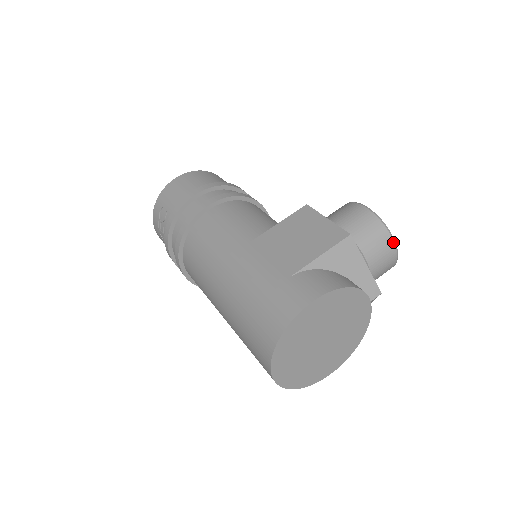
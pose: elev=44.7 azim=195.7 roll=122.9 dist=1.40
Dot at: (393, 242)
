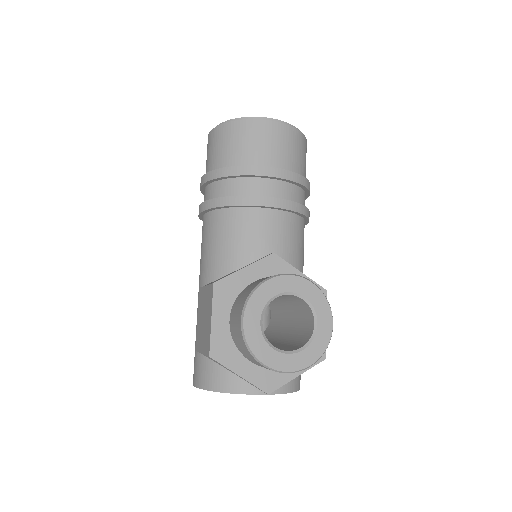
Dot at: (268, 368)
